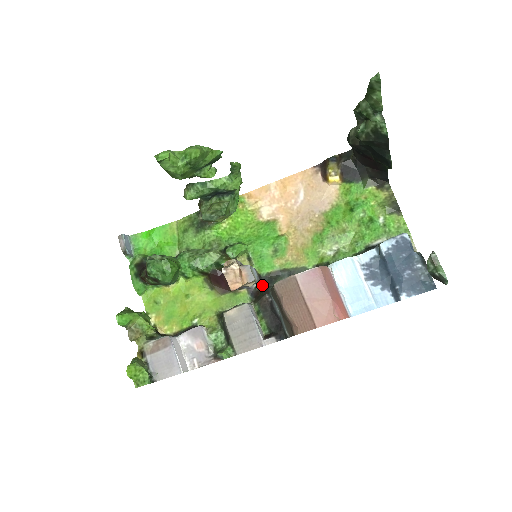
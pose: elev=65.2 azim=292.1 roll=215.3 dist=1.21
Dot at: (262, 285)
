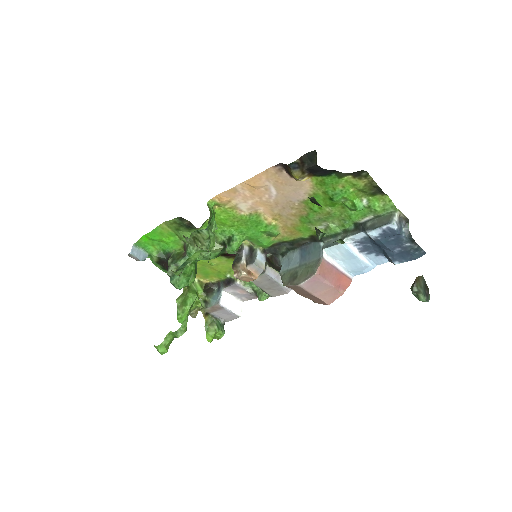
Dot at: (269, 254)
